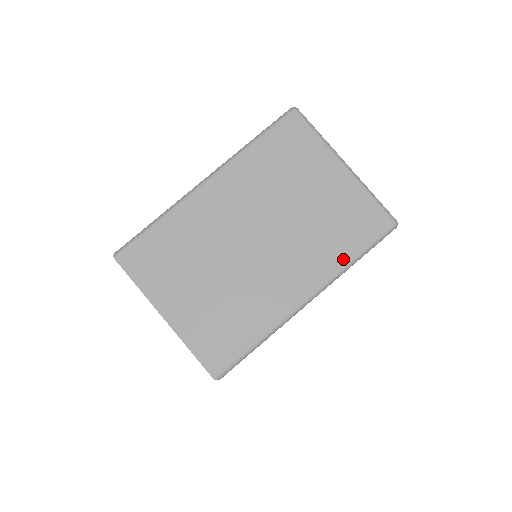
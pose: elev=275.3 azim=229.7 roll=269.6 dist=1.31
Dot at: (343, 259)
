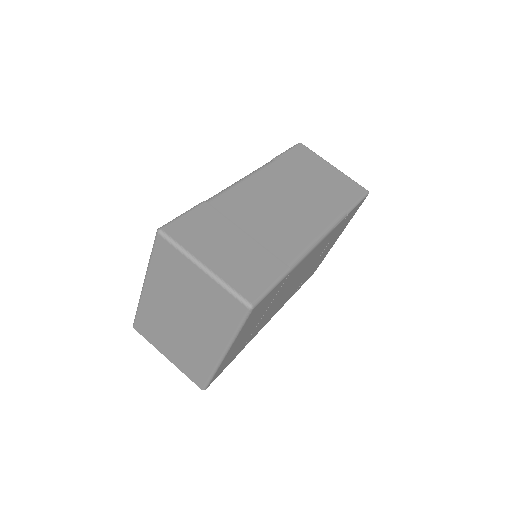
Dot at: (229, 332)
